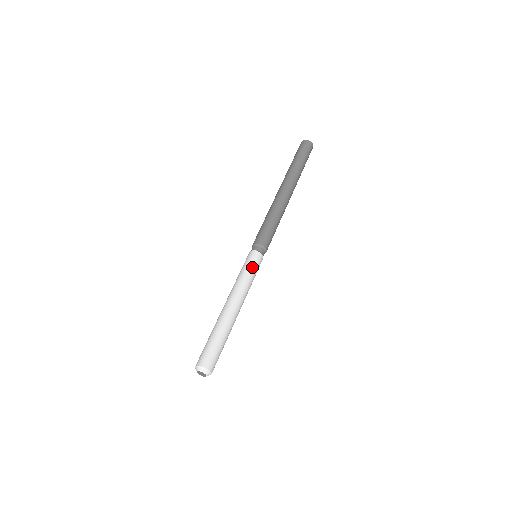
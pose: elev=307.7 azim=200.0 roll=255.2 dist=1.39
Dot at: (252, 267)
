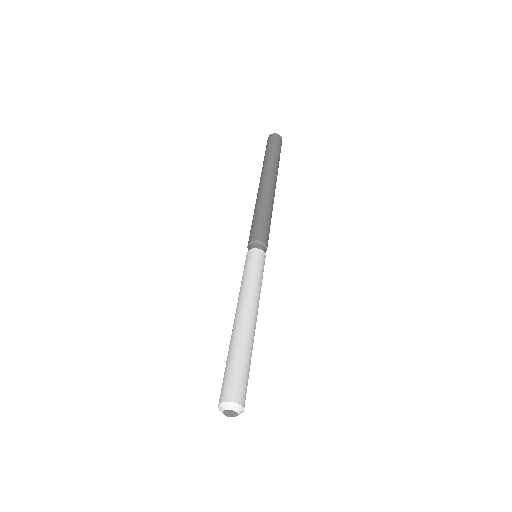
Dot at: (258, 267)
